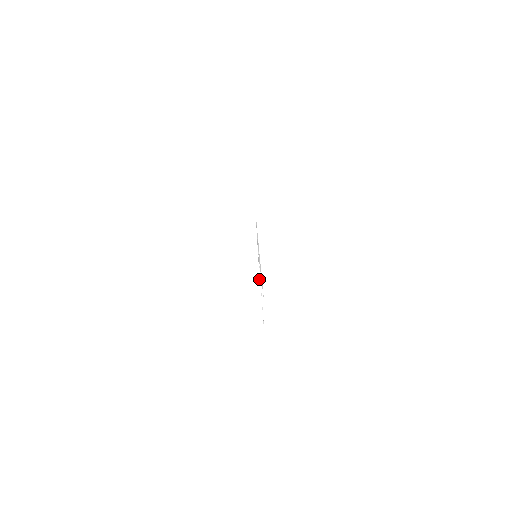
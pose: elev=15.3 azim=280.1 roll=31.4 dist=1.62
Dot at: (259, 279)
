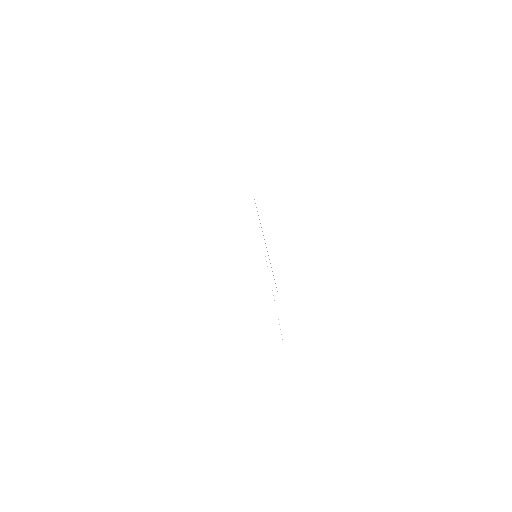
Dot at: occluded
